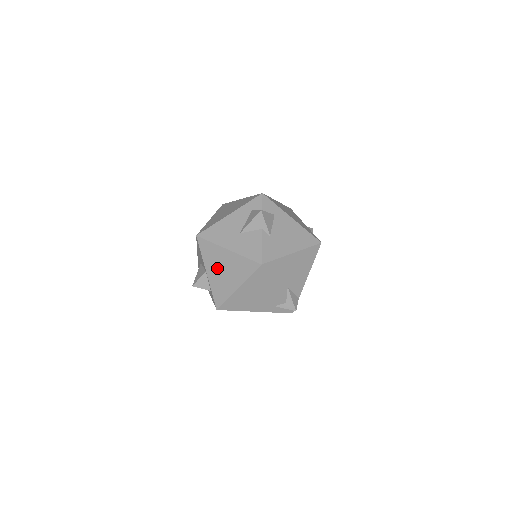
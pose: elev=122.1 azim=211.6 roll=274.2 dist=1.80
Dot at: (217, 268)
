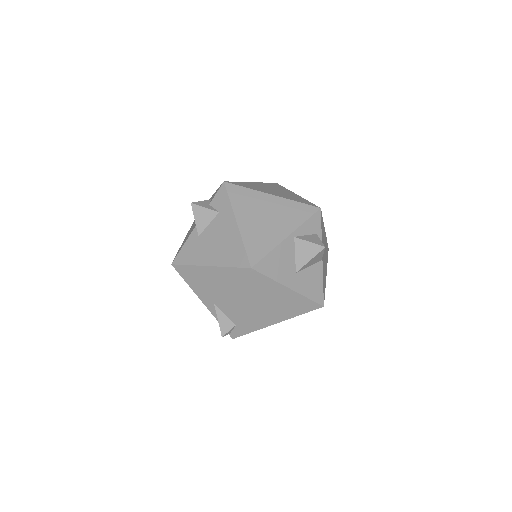
Dot at: occluded
